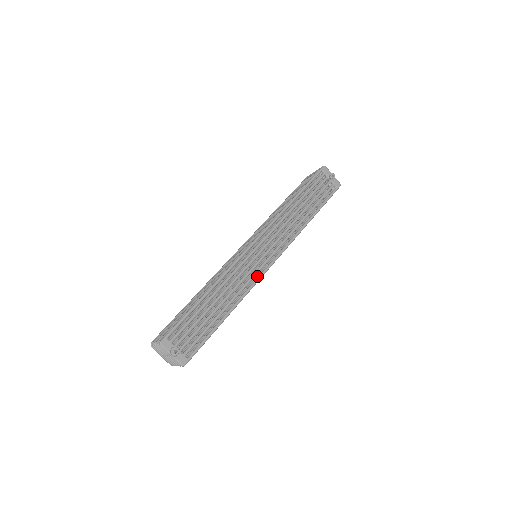
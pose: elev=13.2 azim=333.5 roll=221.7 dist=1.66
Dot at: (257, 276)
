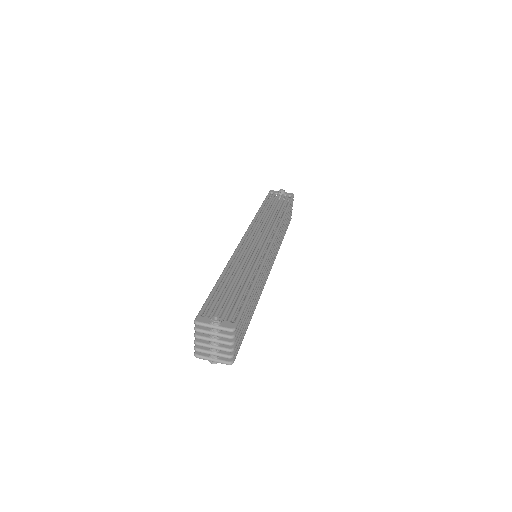
Dot at: occluded
